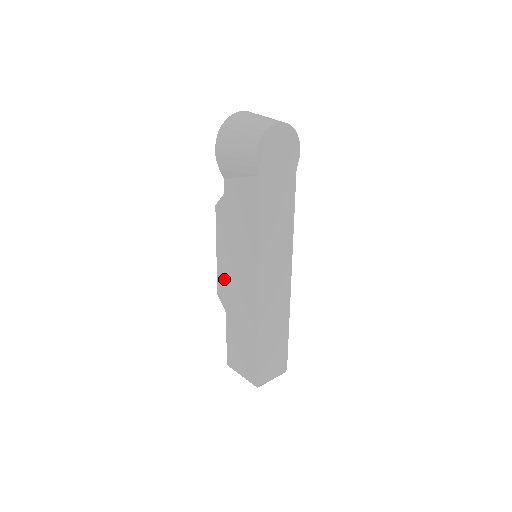
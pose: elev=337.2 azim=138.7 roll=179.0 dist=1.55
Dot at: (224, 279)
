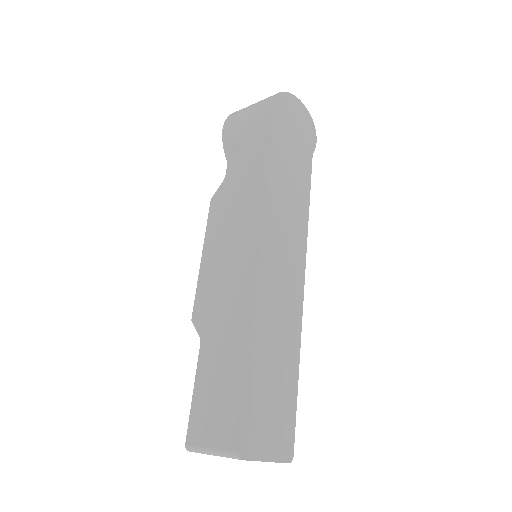
Dot at: (206, 287)
